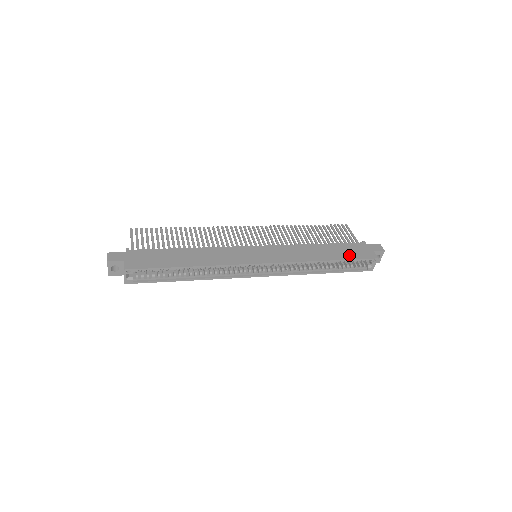
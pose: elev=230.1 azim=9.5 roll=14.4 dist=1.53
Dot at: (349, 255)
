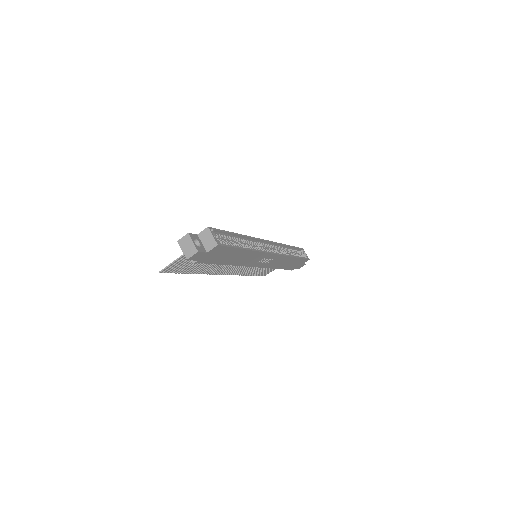
Dot at: occluded
